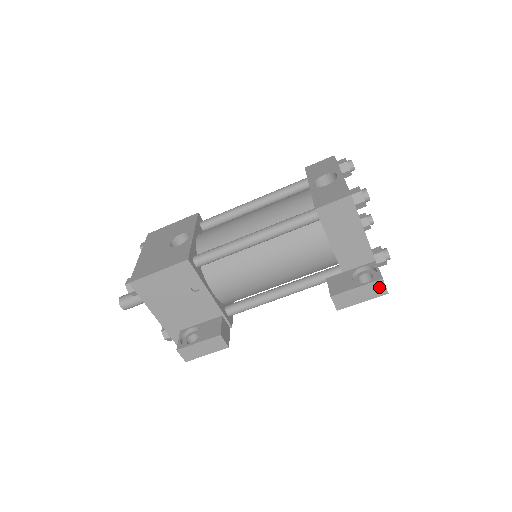
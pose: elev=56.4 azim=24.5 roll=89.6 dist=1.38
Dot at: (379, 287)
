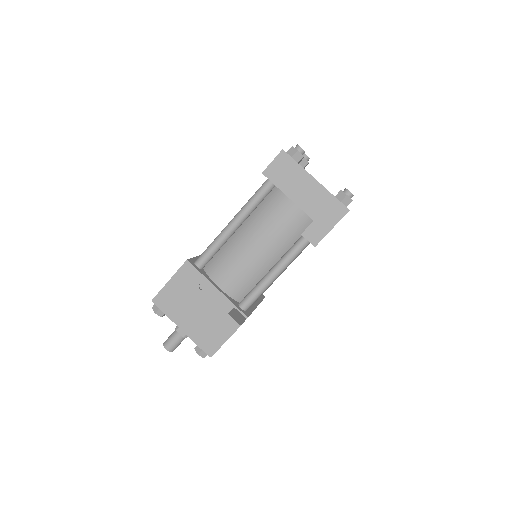
Dot at: (337, 207)
